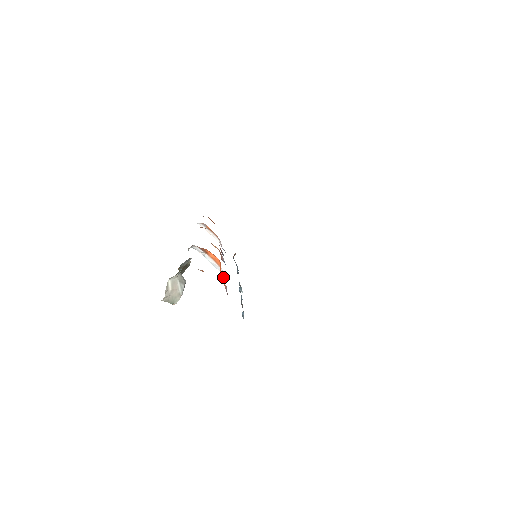
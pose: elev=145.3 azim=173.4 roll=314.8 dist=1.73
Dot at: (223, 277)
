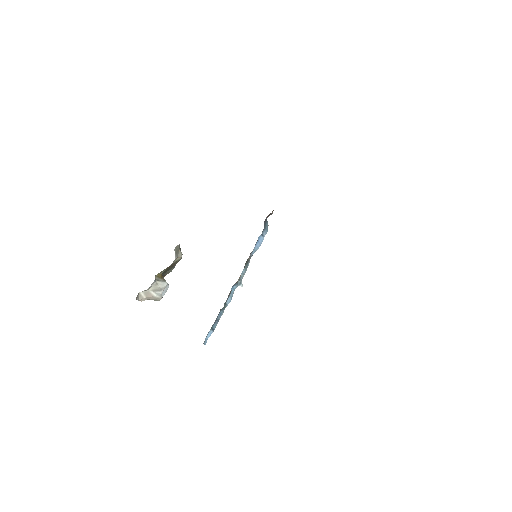
Dot at: occluded
